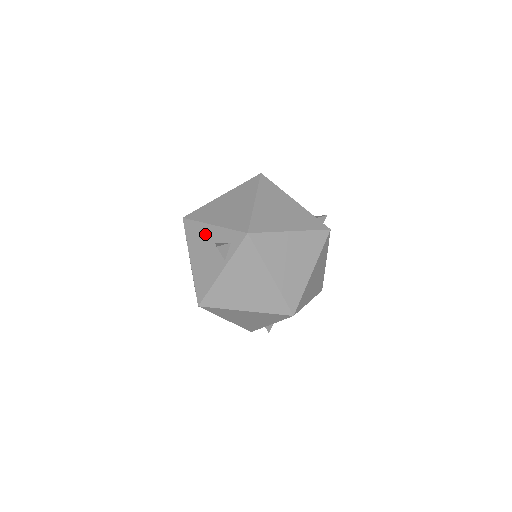
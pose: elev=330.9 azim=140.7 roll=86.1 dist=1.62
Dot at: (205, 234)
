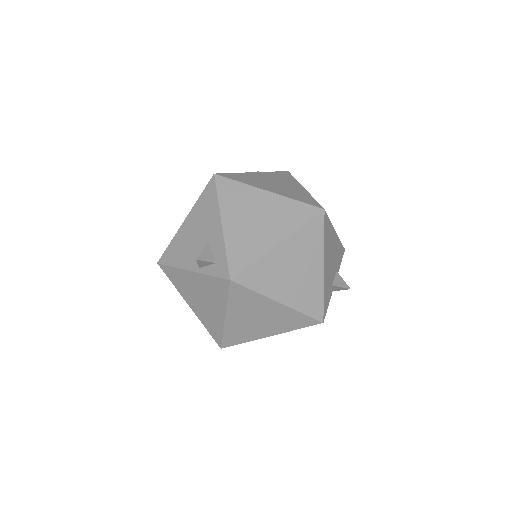
Dot at: (211, 220)
